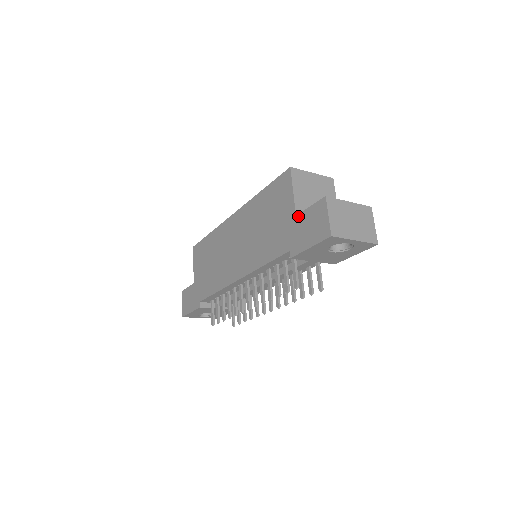
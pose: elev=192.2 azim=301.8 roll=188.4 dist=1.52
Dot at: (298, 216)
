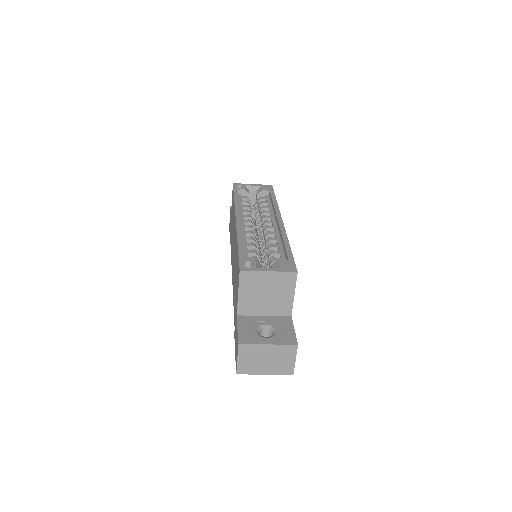
Dot at: (236, 319)
